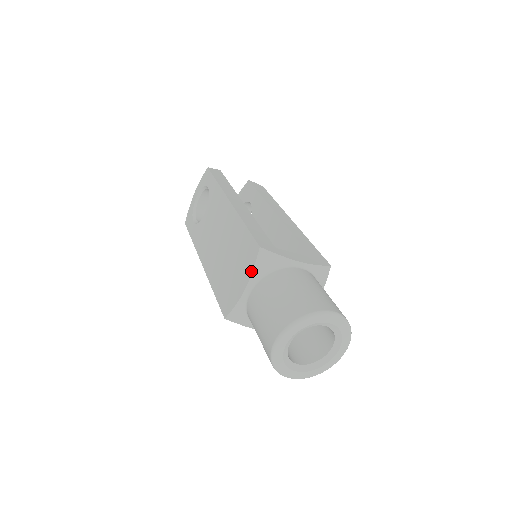
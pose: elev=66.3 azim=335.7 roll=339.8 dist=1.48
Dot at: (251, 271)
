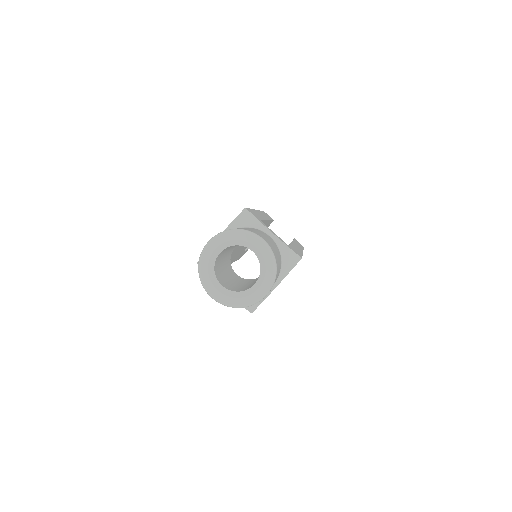
Dot at: (230, 223)
